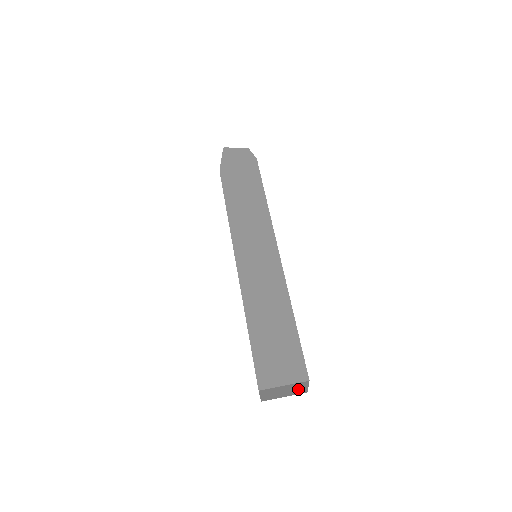
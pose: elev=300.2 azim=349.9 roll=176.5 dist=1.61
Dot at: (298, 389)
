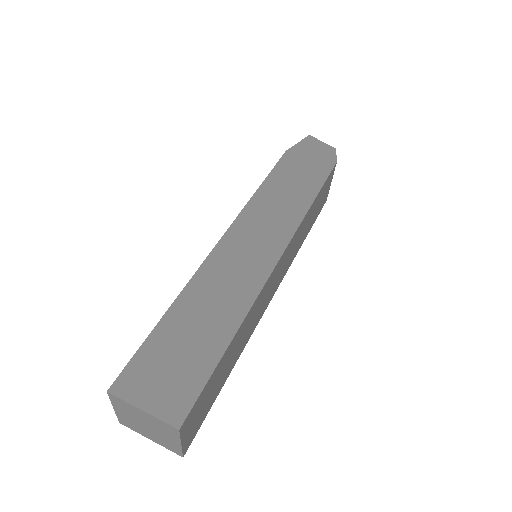
Dot at: (167, 437)
